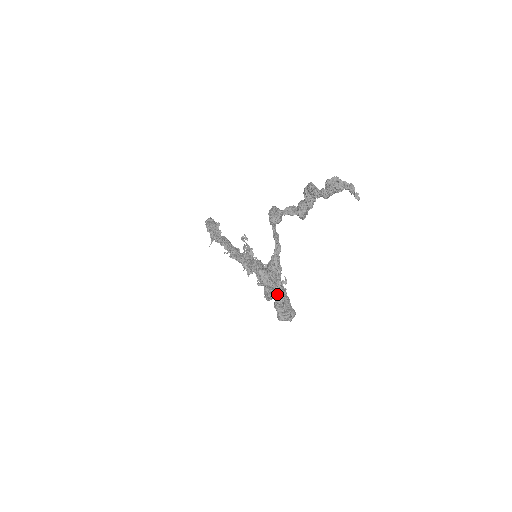
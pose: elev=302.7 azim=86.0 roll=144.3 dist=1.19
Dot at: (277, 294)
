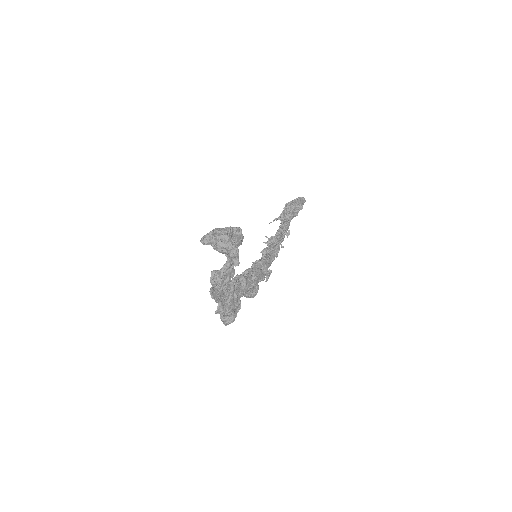
Dot at: occluded
